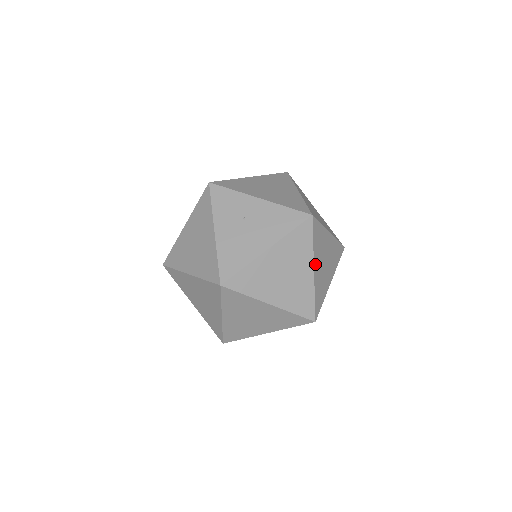
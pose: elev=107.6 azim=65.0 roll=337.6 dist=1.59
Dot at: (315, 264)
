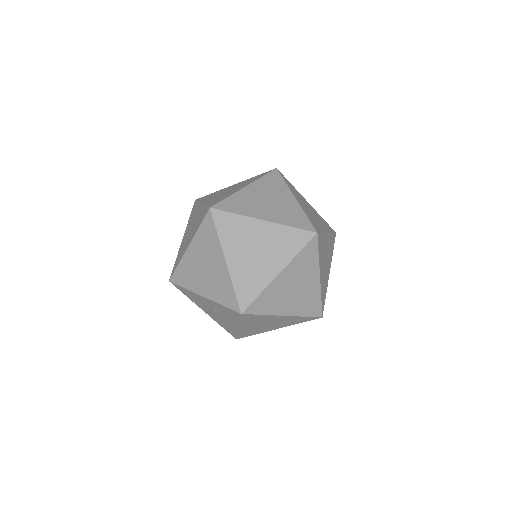
Dot at: (328, 236)
